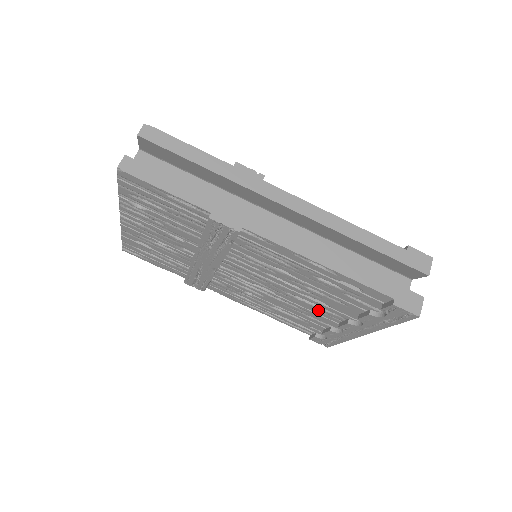
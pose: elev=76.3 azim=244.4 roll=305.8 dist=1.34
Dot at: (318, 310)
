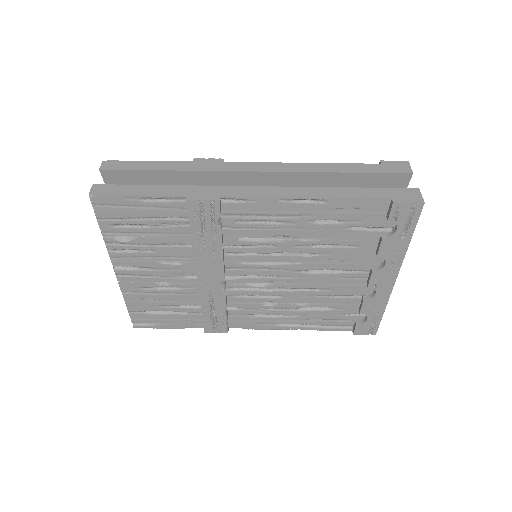
Dot at: (339, 278)
